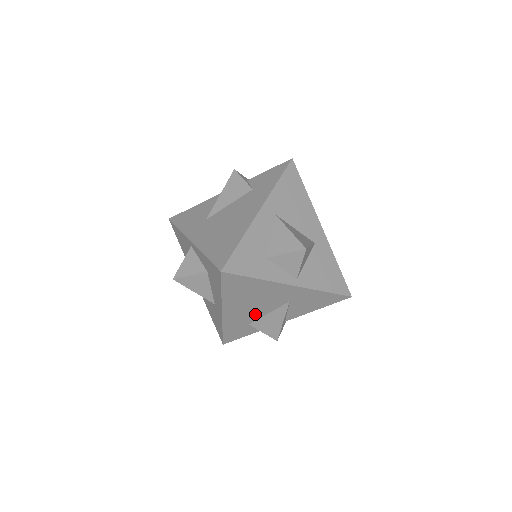
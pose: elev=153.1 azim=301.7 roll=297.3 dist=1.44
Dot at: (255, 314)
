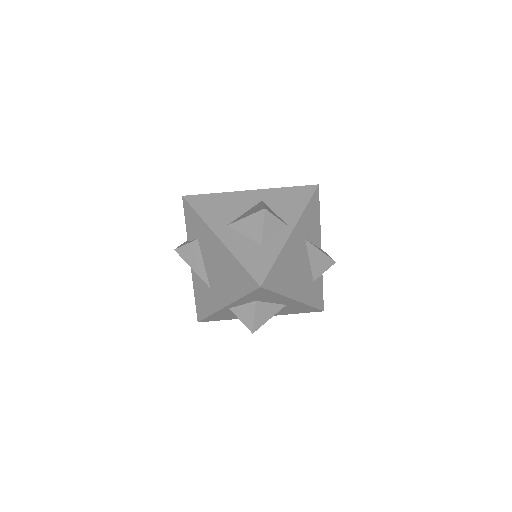
Dot at: (306, 273)
